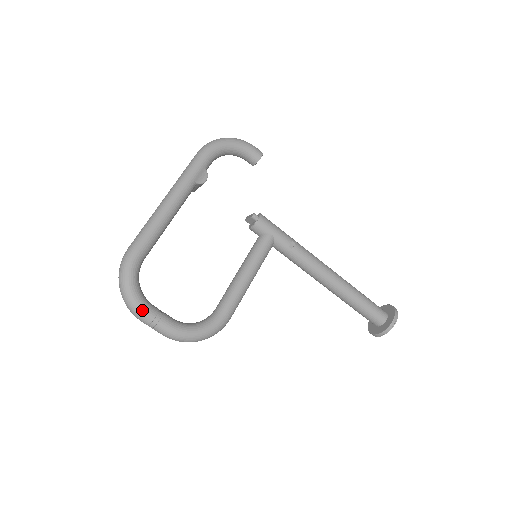
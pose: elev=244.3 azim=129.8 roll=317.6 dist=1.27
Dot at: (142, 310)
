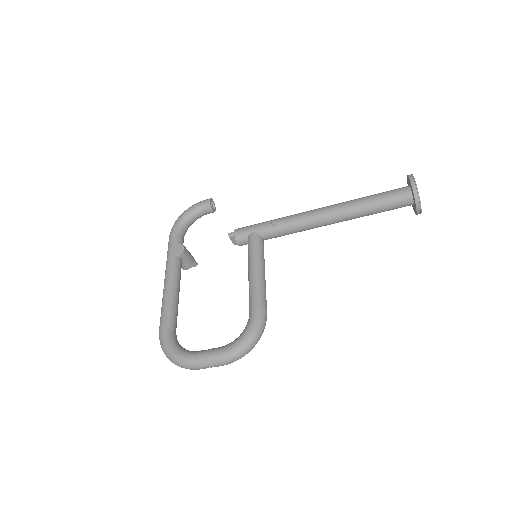
Dot at: (189, 359)
